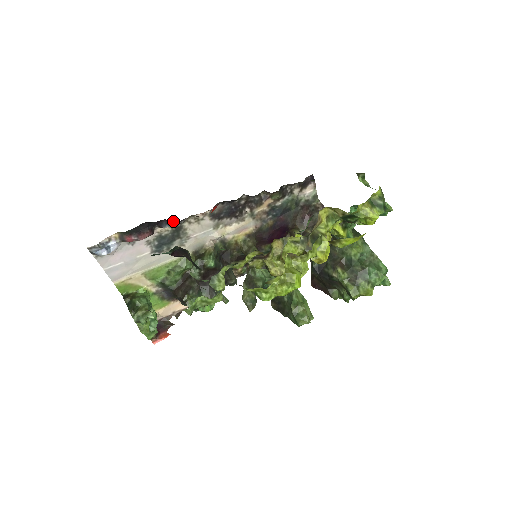
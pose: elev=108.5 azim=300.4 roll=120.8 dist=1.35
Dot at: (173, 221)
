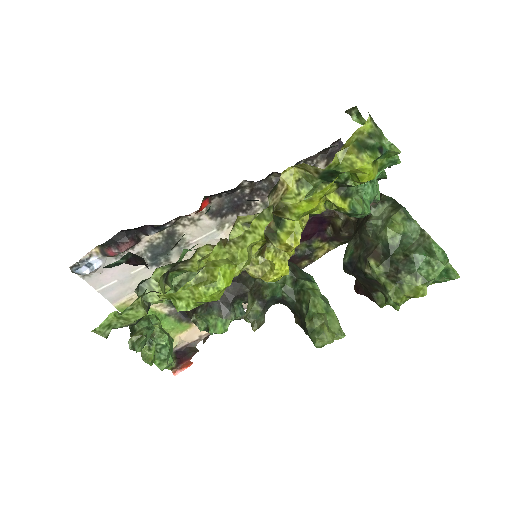
Dot at: (155, 225)
